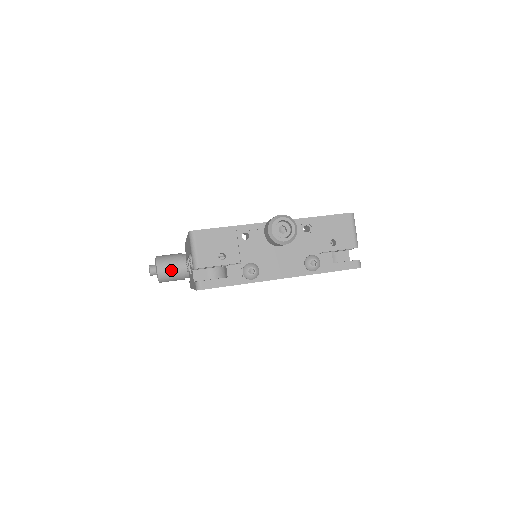
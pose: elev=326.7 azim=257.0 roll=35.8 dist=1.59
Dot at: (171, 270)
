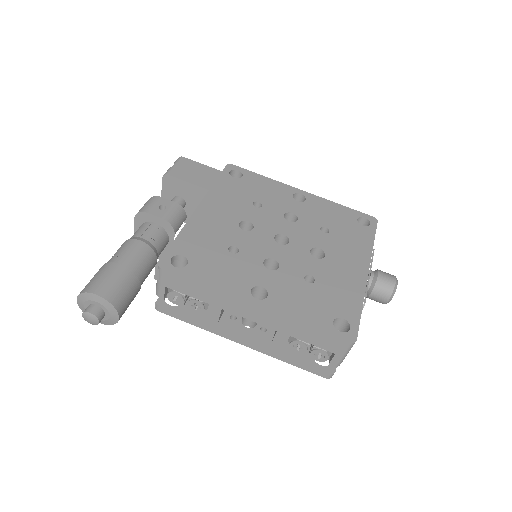
Dot at: occluded
